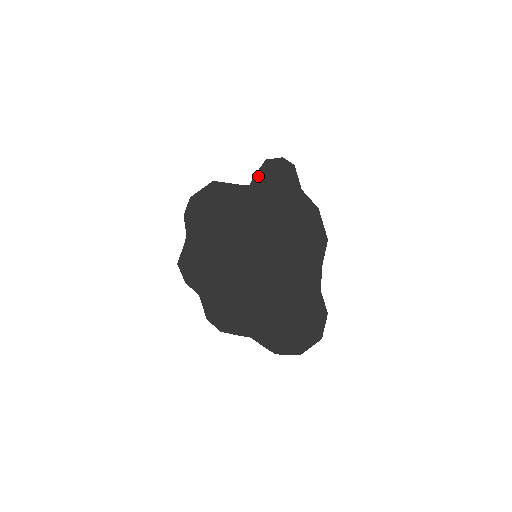
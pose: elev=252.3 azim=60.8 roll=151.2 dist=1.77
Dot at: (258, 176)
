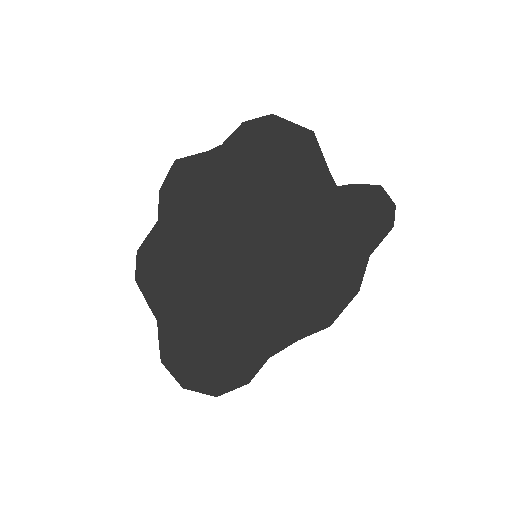
Dot at: (355, 189)
